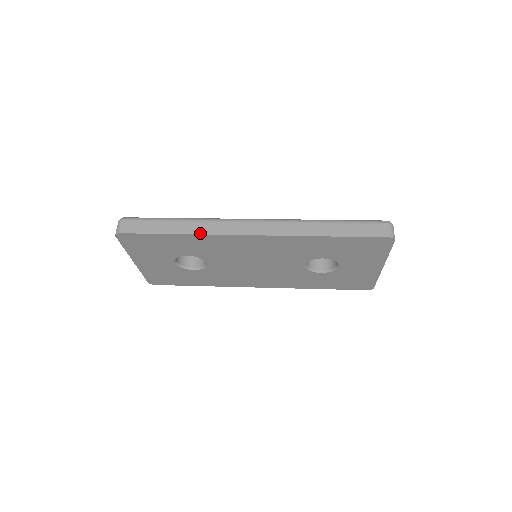
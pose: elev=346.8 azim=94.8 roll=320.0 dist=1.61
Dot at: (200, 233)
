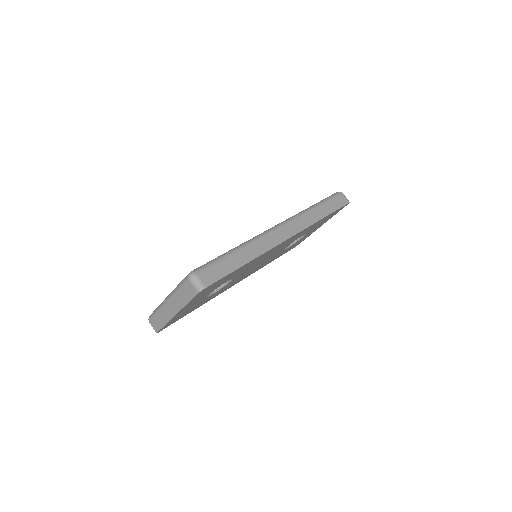
Dot at: (261, 254)
